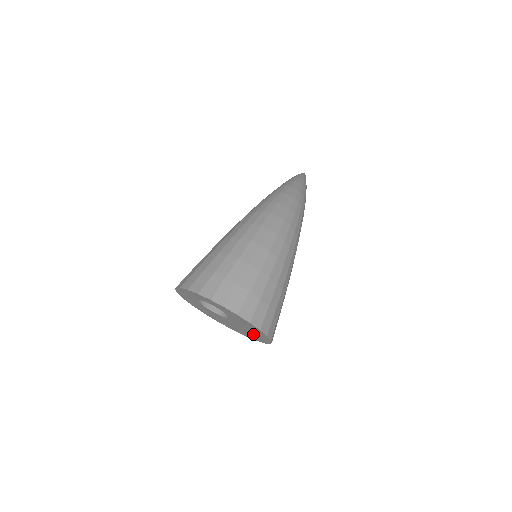
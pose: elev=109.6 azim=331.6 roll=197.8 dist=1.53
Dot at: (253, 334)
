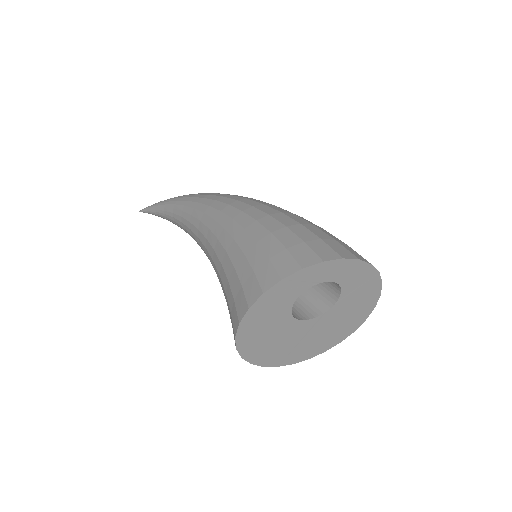
Dot at: (333, 332)
